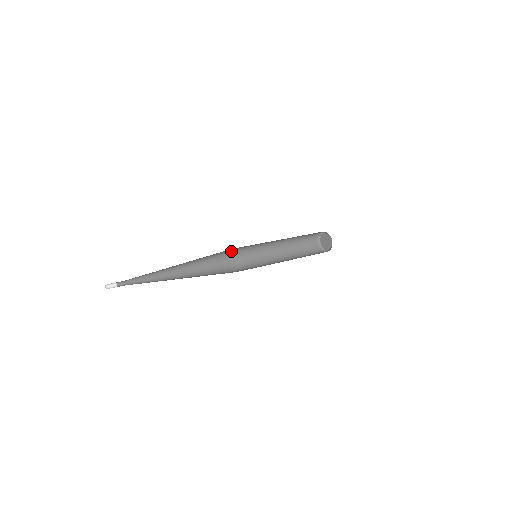
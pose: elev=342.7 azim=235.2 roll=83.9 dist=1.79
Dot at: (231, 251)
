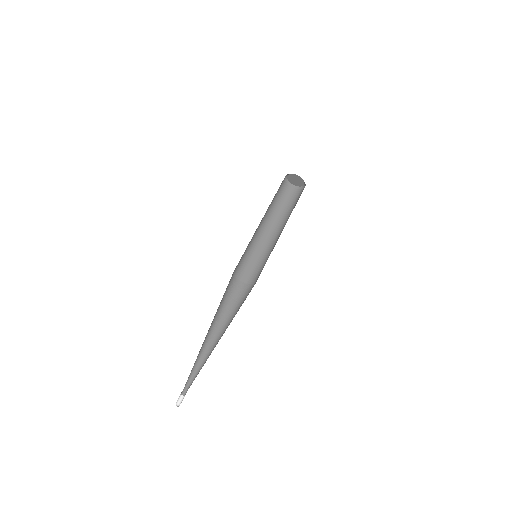
Dot at: (234, 271)
